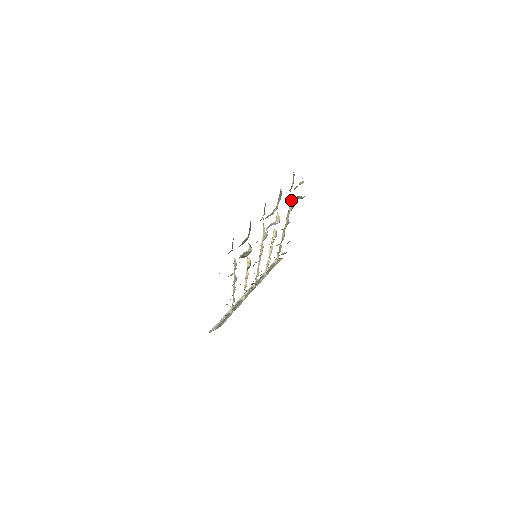
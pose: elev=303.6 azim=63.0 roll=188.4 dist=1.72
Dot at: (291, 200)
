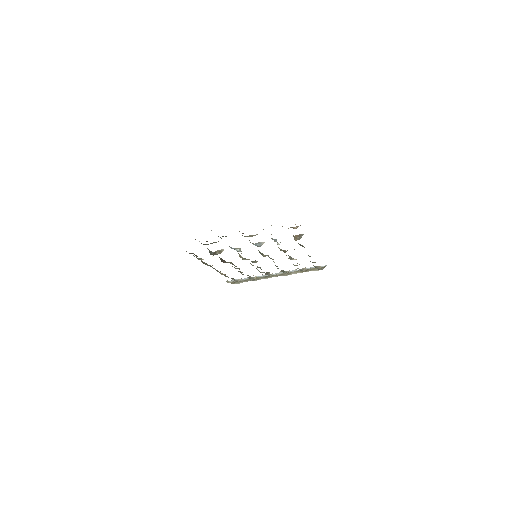
Dot at: occluded
